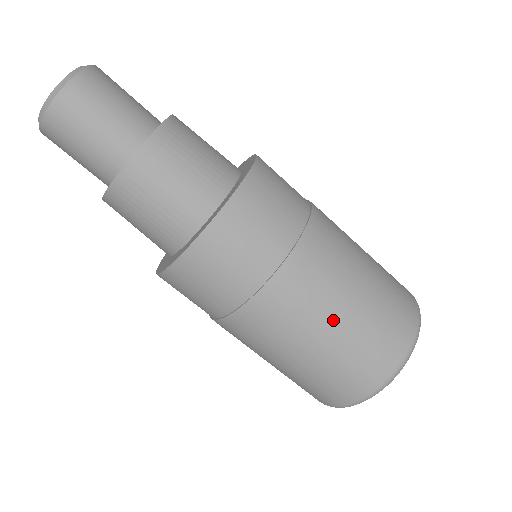
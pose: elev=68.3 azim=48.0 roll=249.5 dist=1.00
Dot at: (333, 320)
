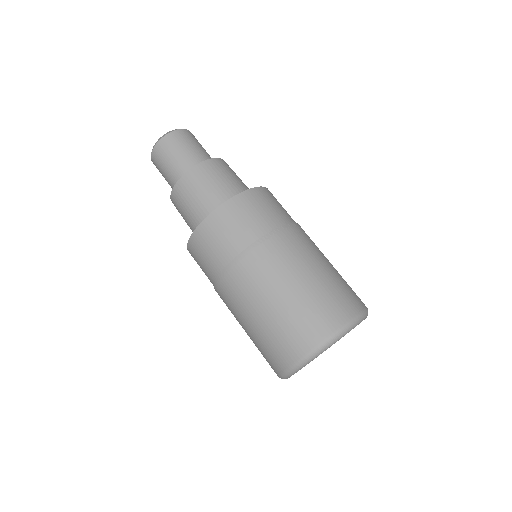
Dot at: (320, 263)
